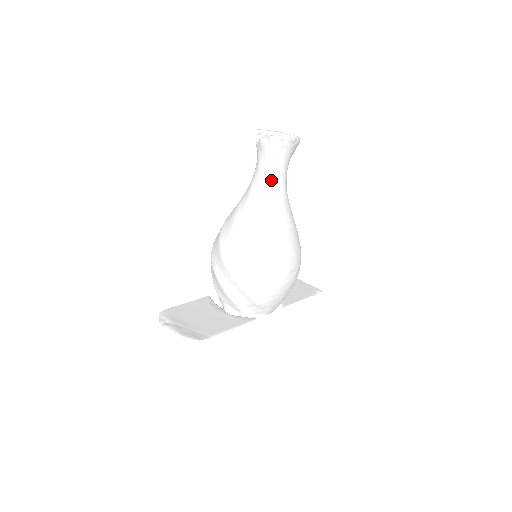
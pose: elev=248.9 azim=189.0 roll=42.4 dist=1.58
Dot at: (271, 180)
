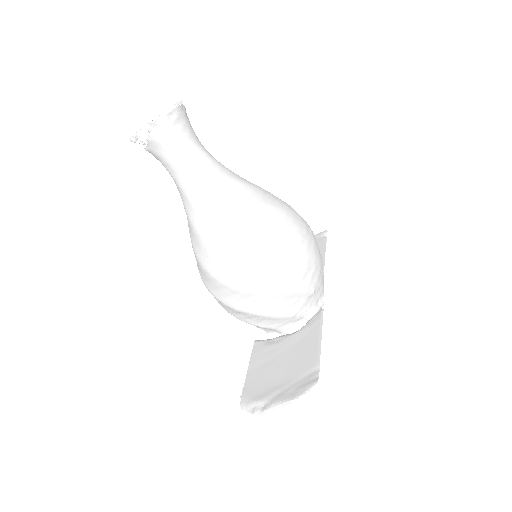
Dot at: (199, 166)
